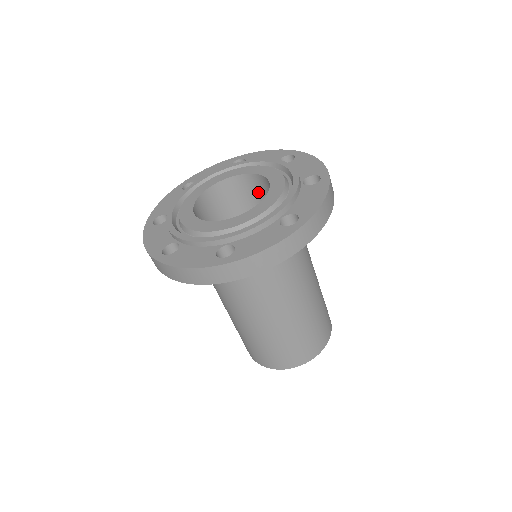
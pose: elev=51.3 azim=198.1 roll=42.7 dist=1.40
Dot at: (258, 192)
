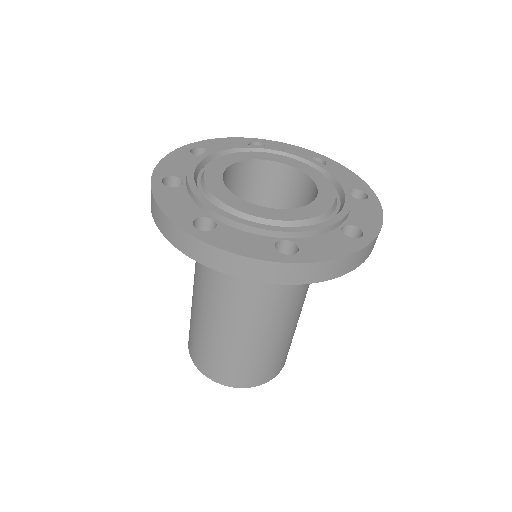
Dot at: (306, 201)
